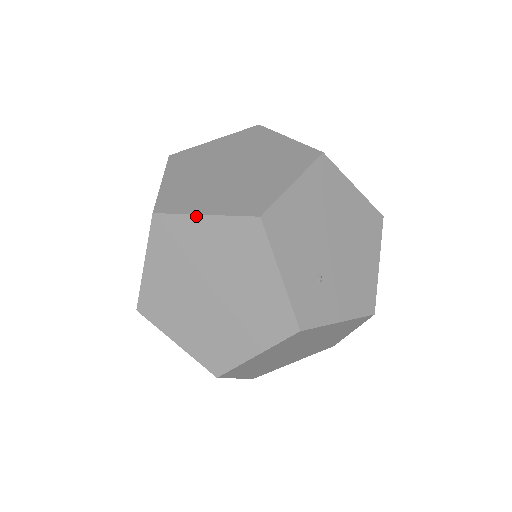
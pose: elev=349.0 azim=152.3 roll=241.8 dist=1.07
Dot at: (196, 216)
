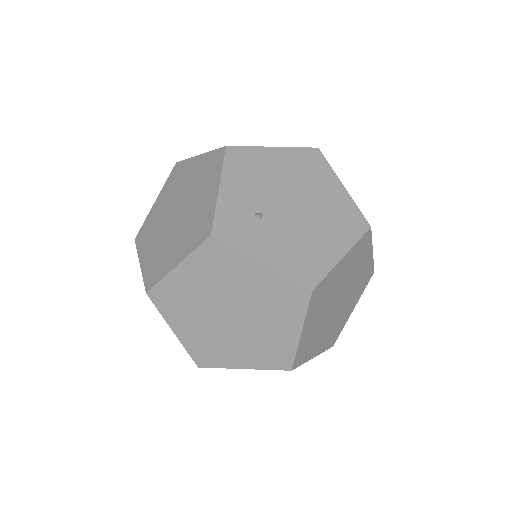
Dot at: (195, 157)
